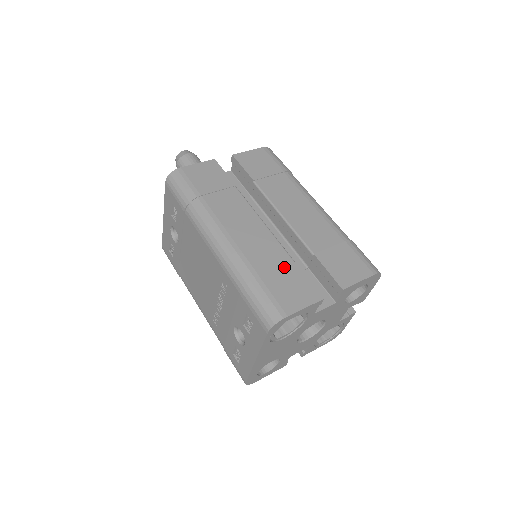
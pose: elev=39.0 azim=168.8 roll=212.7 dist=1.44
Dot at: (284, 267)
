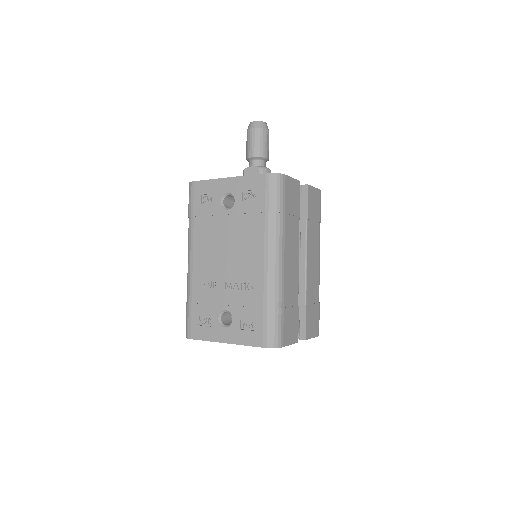
Dot at: (294, 307)
